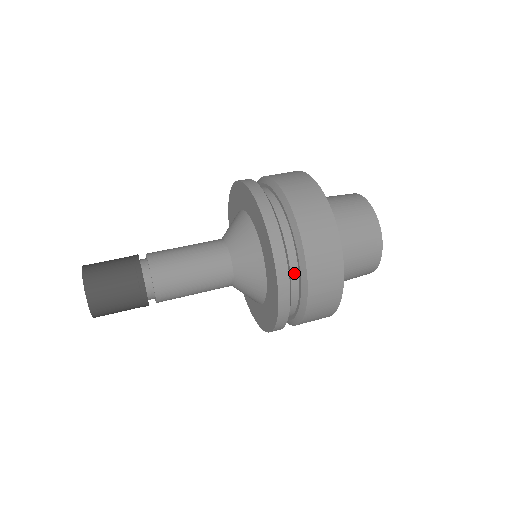
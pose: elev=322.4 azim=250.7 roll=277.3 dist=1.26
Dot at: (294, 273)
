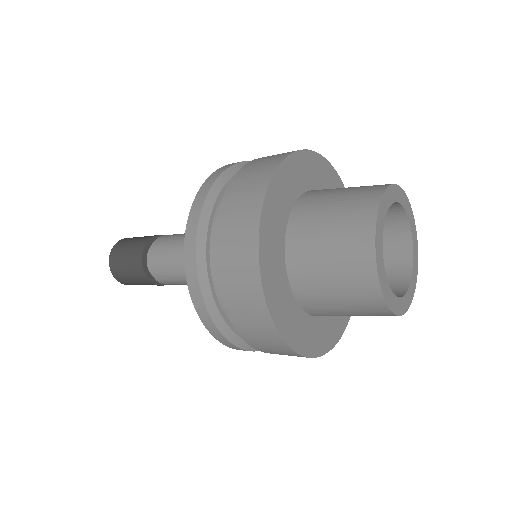
Dot at: occluded
